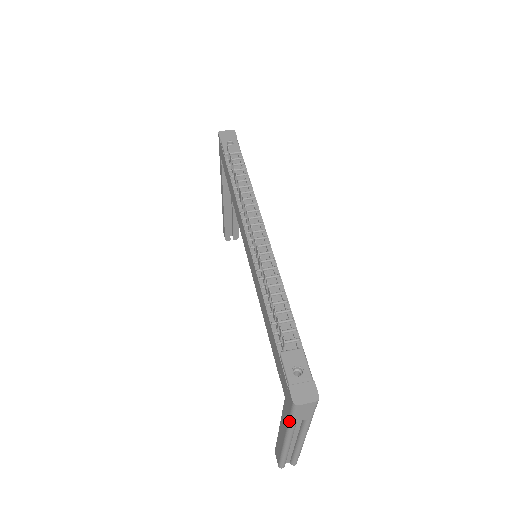
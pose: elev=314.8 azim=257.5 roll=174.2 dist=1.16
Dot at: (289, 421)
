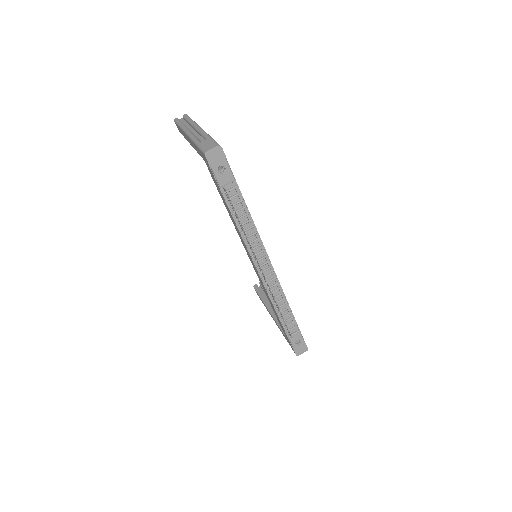
Dot at: occluded
